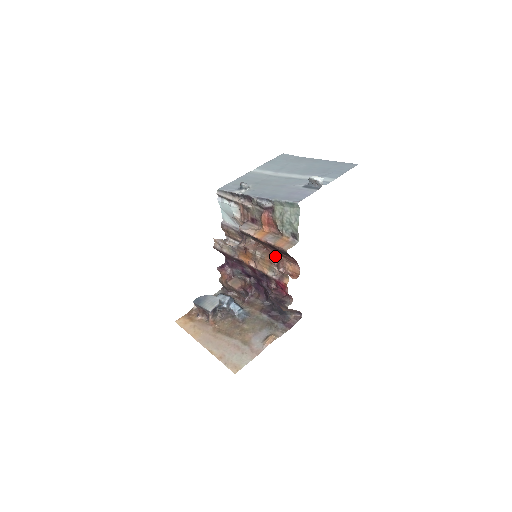
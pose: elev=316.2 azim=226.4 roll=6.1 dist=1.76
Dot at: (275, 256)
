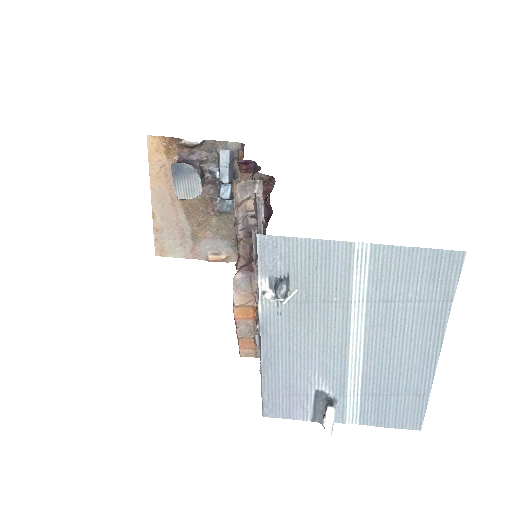
Dot at: occluded
